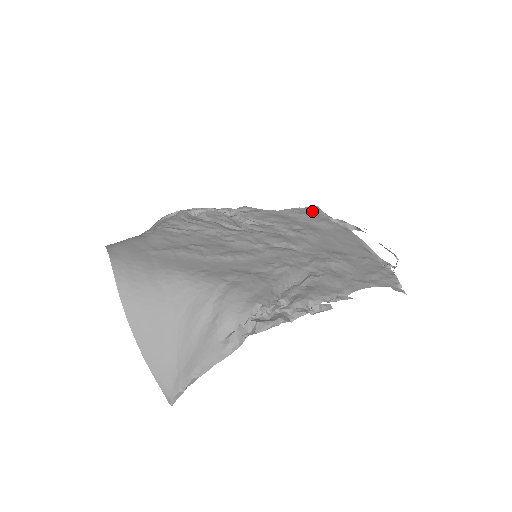
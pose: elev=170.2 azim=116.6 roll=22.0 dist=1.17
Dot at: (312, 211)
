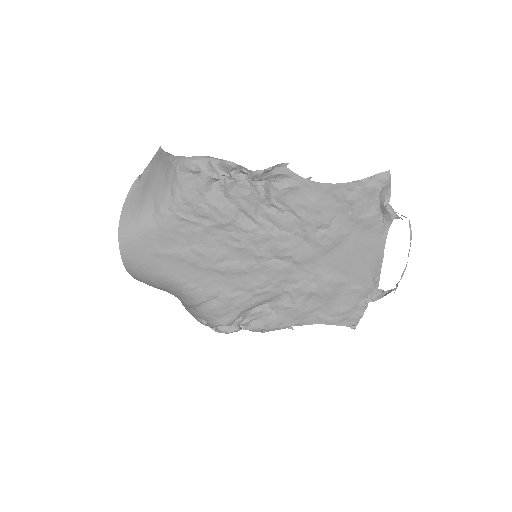
Dot at: (369, 193)
